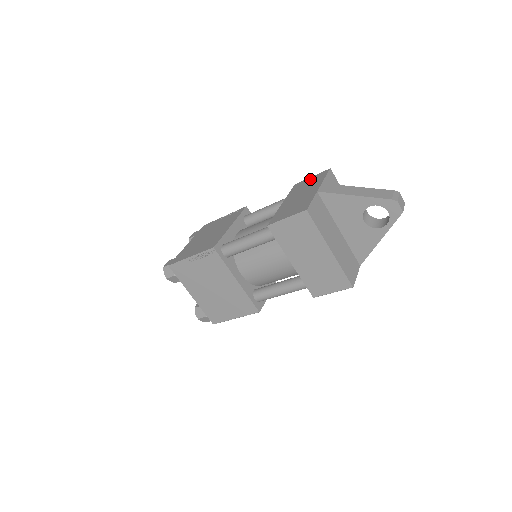
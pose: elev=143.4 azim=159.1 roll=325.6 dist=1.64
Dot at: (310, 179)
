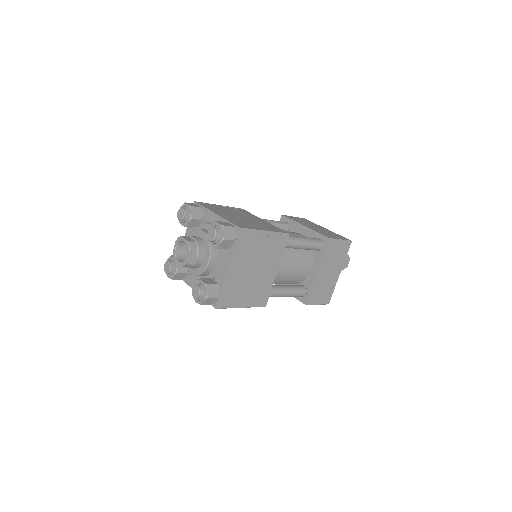
Dot at: (297, 218)
